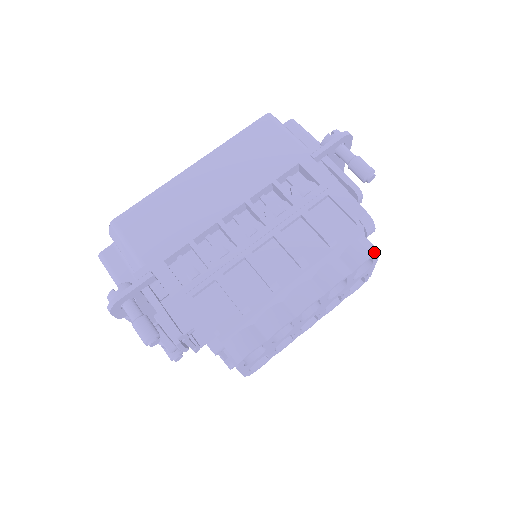
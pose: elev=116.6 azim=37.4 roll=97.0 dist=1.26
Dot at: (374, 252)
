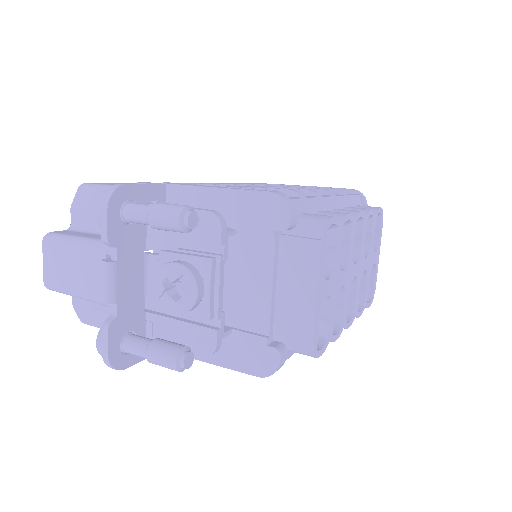
Dot at: occluded
